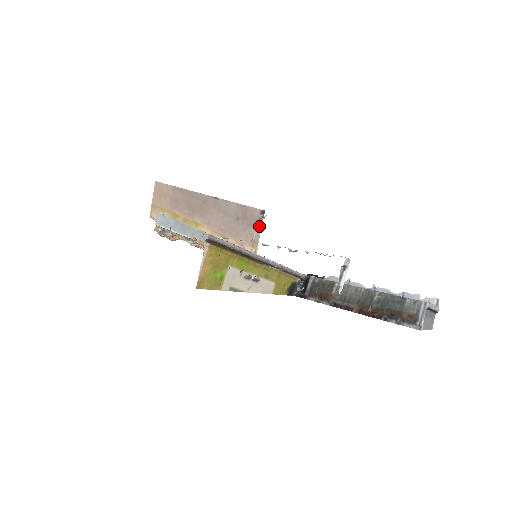
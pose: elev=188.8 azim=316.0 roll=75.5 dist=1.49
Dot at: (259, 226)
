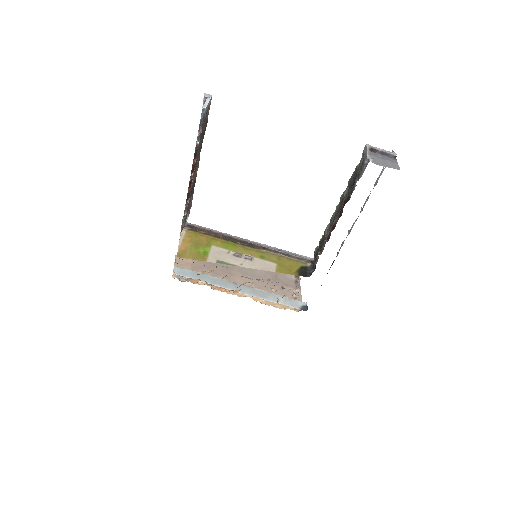
Dot at: (297, 286)
